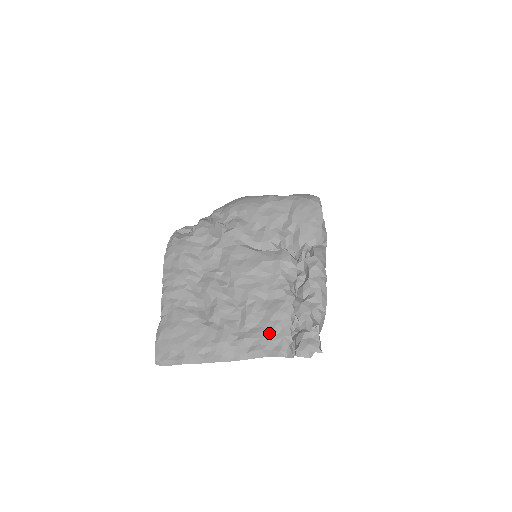
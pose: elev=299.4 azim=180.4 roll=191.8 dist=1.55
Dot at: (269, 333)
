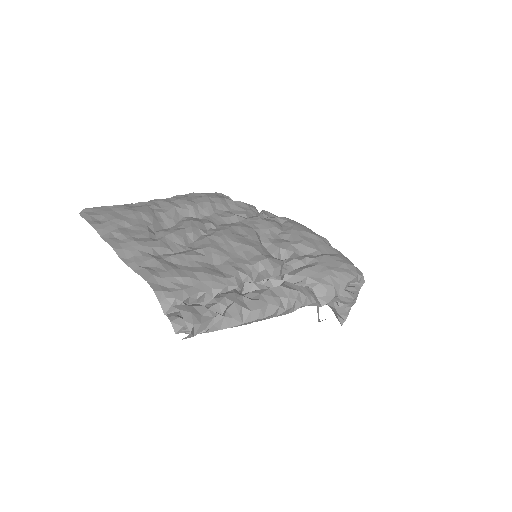
Dot at: (177, 275)
